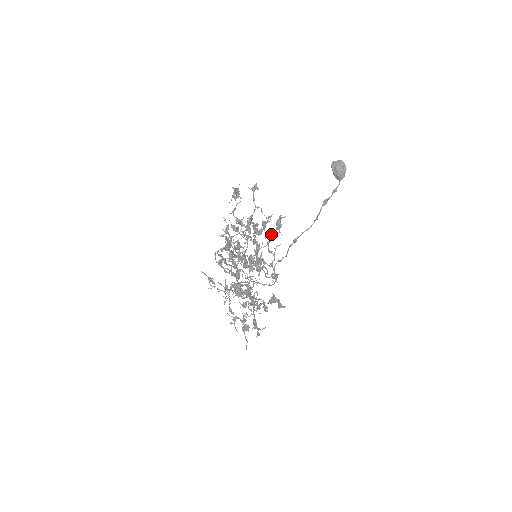
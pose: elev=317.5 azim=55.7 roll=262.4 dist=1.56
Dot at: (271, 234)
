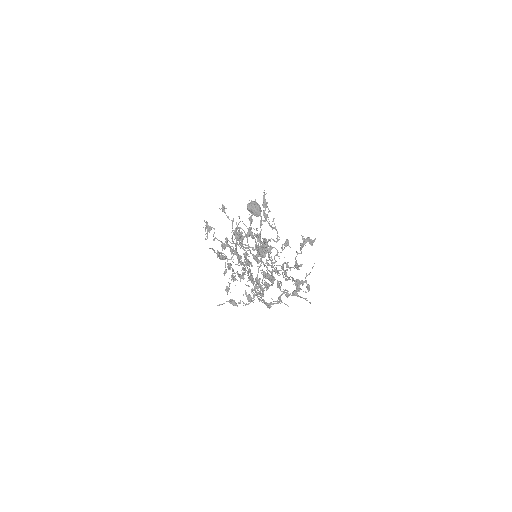
Dot at: (264, 213)
